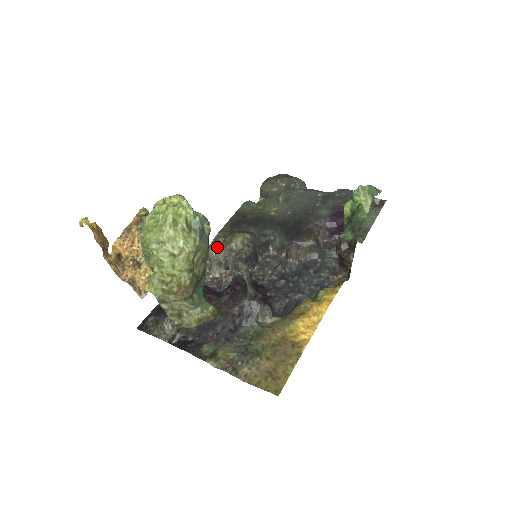
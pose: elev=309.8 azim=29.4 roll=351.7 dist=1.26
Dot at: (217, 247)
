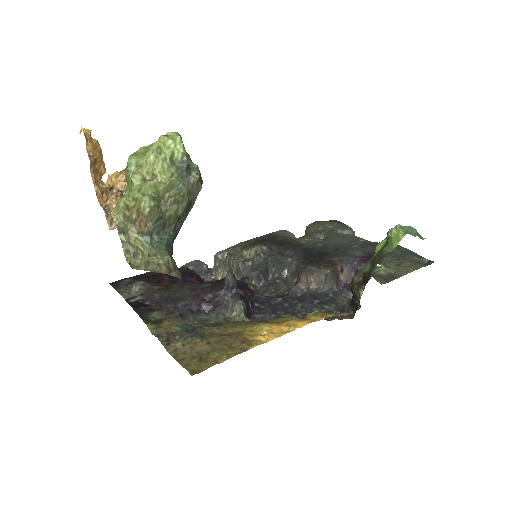
Dot at: occluded
